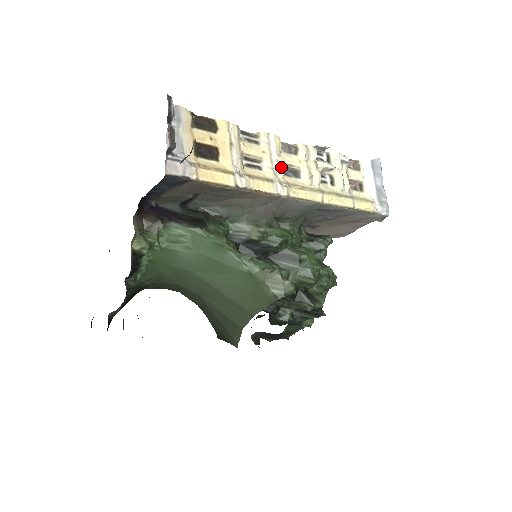
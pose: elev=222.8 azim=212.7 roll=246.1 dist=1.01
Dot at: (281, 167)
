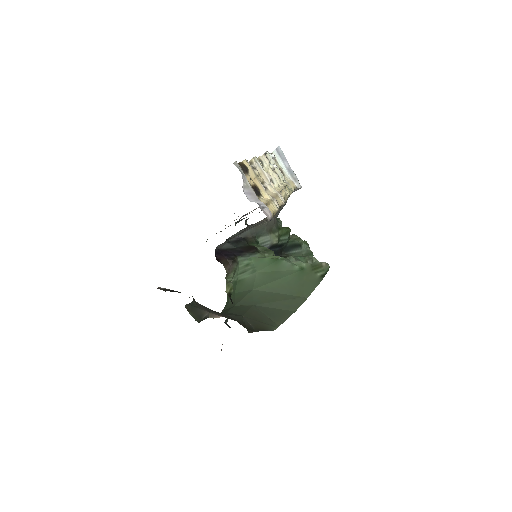
Dot at: (270, 181)
